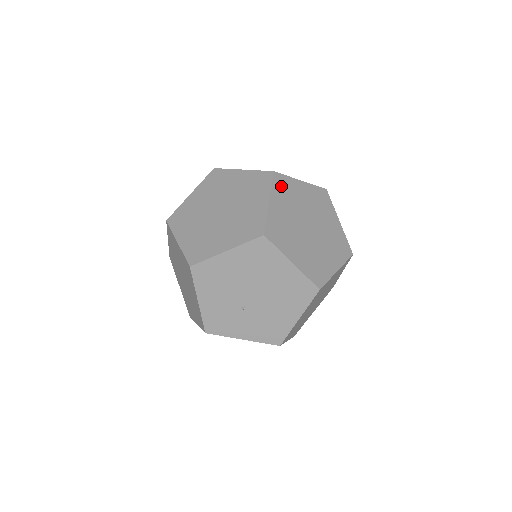
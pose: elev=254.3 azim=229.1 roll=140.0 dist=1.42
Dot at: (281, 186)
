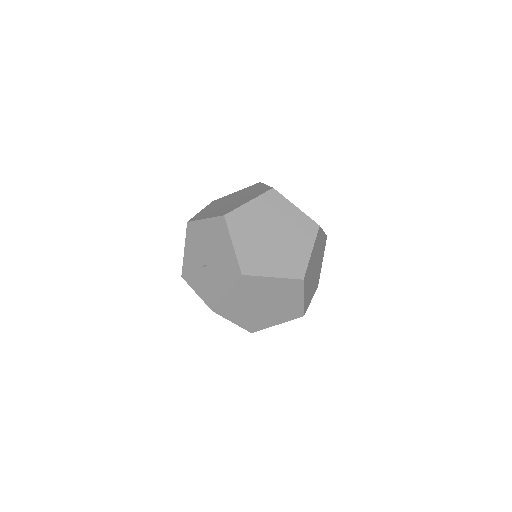
Dot at: (306, 279)
